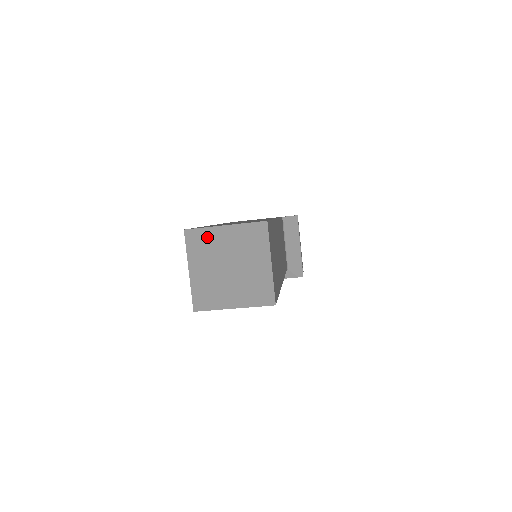
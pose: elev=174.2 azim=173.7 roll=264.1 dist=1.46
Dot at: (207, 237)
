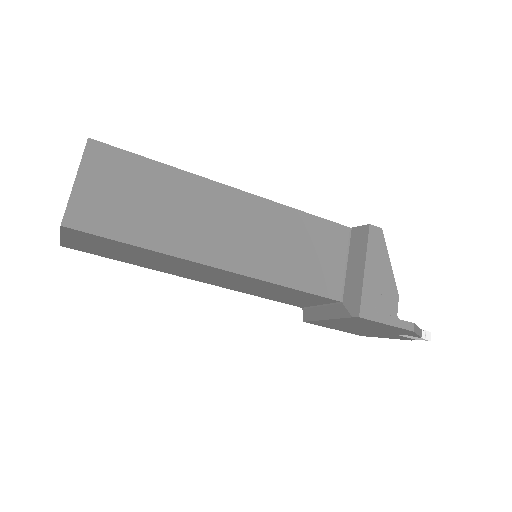
Dot at: occluded
